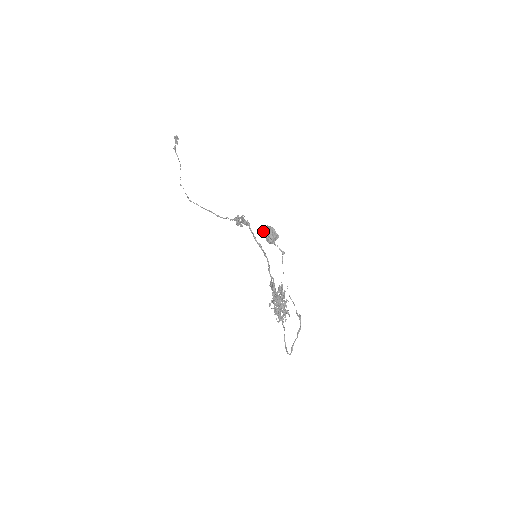
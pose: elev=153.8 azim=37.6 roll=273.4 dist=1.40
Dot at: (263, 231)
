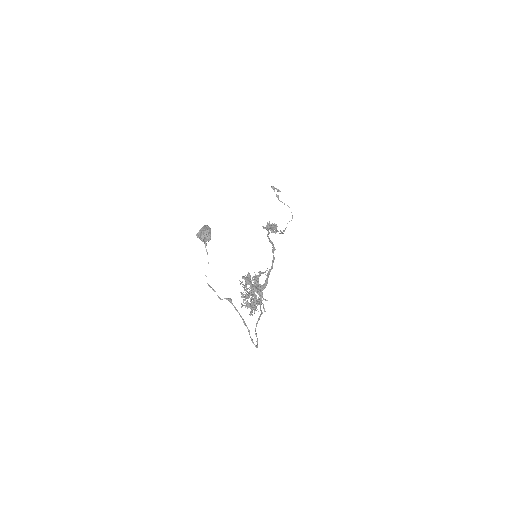
Dot at: (197, 234)
